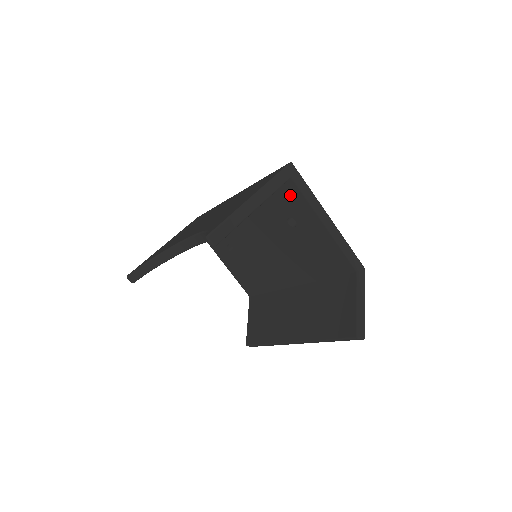
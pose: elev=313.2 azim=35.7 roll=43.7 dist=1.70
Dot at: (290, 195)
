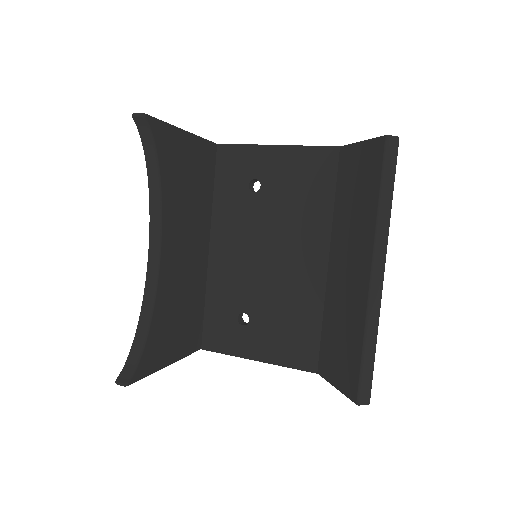
Dot at: (230, 161)
